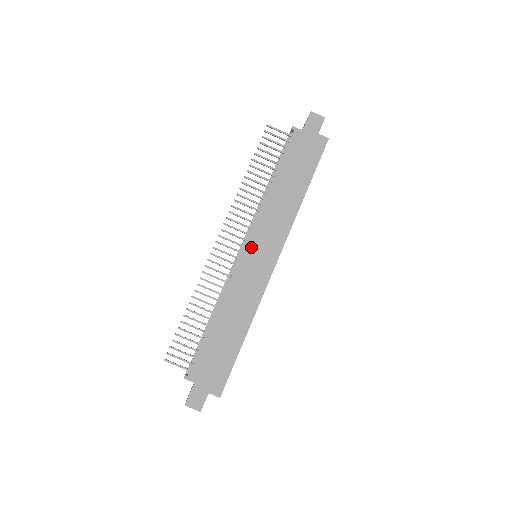
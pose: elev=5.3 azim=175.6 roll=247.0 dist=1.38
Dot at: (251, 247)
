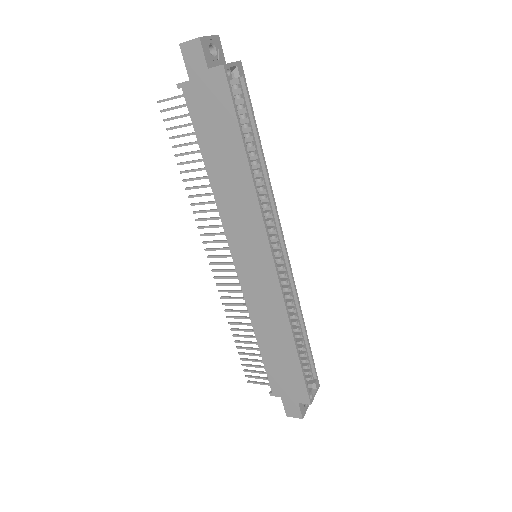
Dot at: (239, 257)
